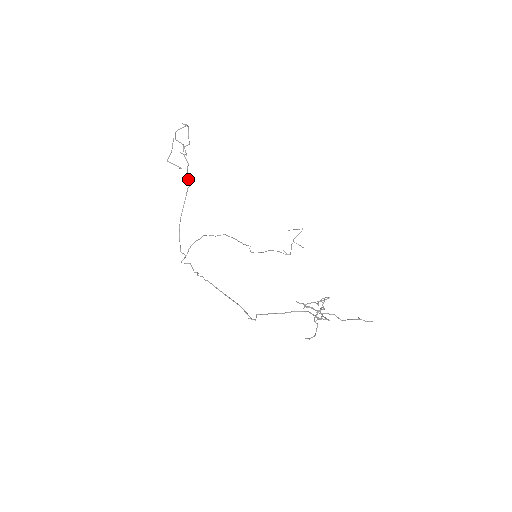
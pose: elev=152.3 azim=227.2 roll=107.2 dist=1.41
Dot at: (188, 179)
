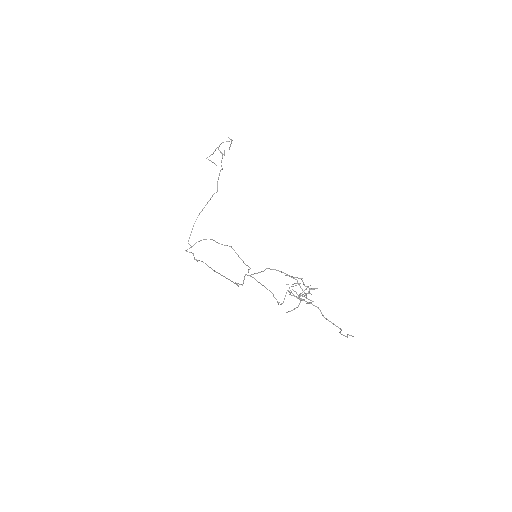
Dot at: (217, 184)
